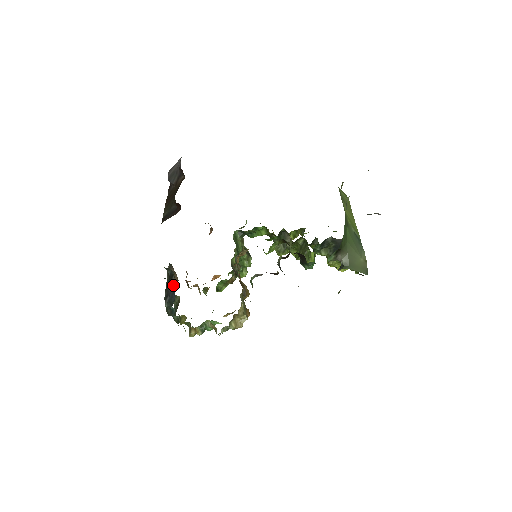
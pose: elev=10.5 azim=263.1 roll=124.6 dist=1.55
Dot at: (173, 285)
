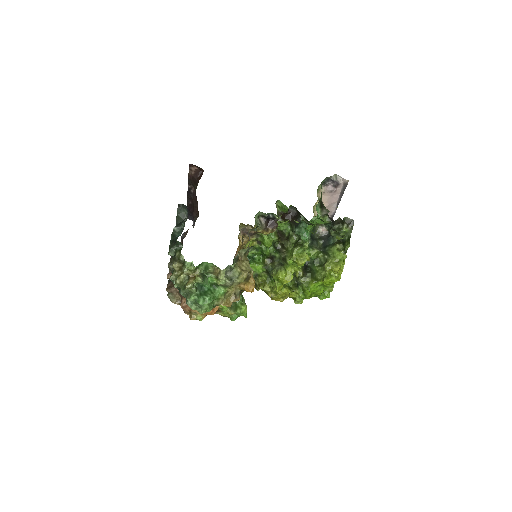
Dot at: occluded
